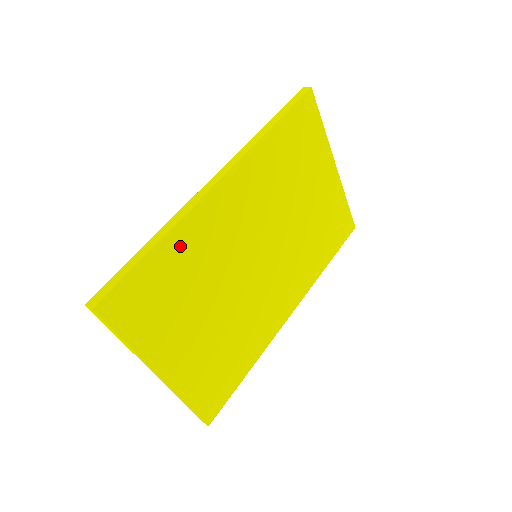
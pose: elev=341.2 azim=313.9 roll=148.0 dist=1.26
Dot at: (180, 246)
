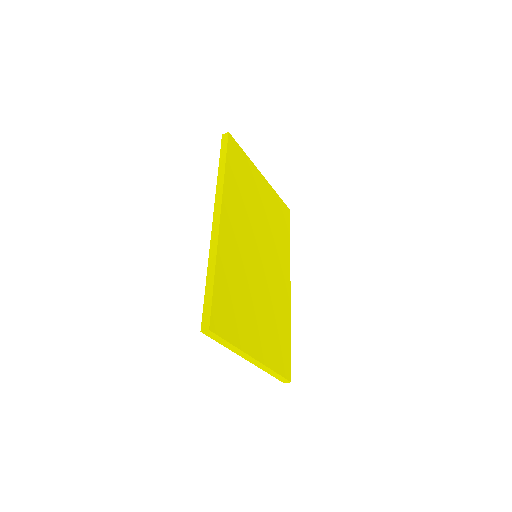
Dot at: (224, 268)
